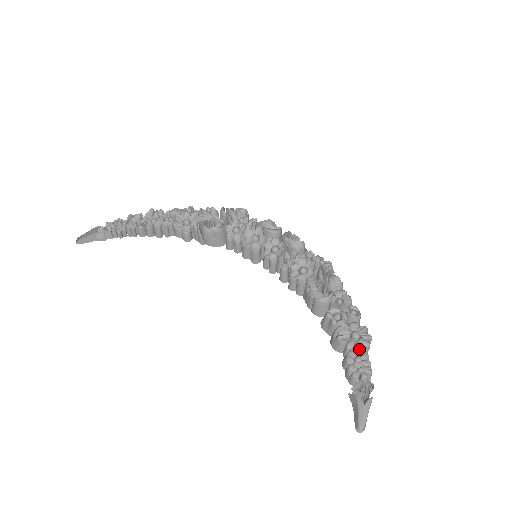
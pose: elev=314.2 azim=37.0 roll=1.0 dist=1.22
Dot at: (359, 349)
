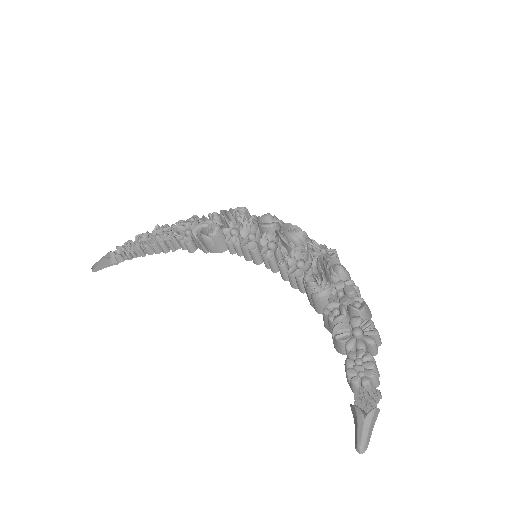
Dot at: (360, 348)
